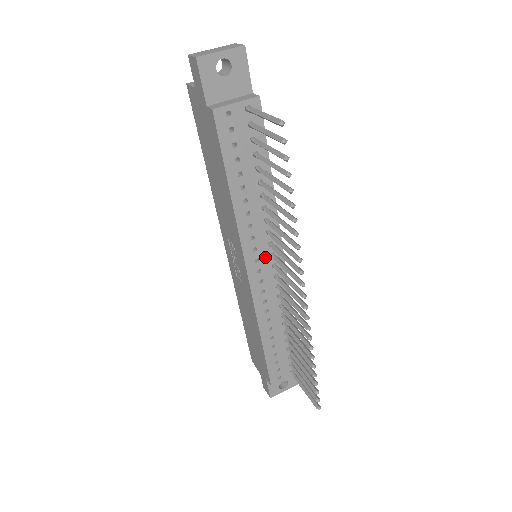
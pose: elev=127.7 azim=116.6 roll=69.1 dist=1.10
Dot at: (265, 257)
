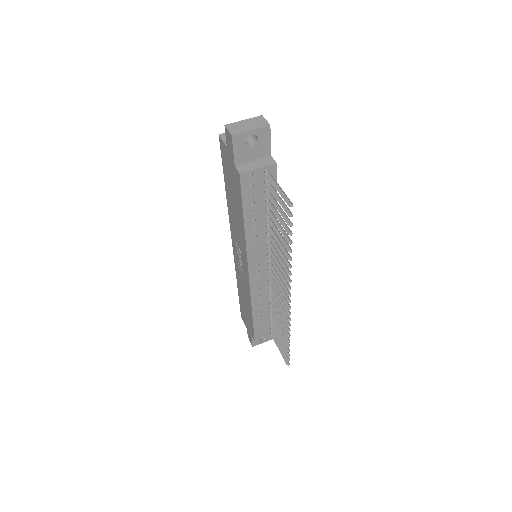
Dot at: (263, 263)
